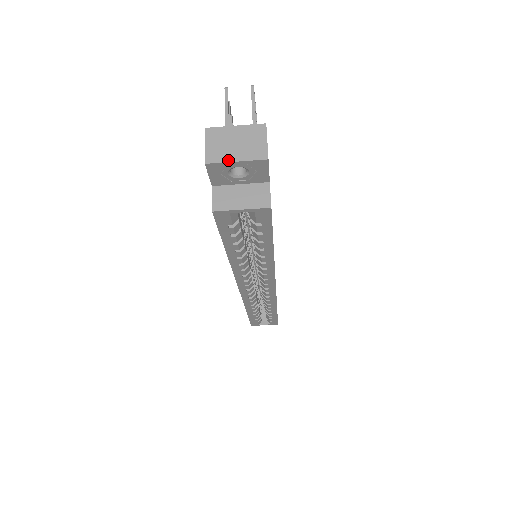
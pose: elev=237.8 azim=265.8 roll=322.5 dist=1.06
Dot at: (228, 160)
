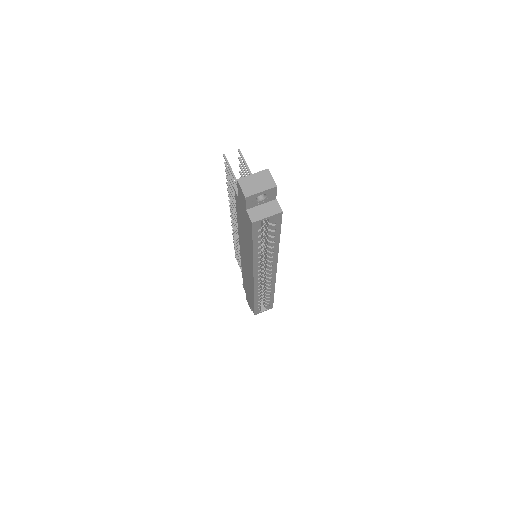
Dot at: (257, 192)
